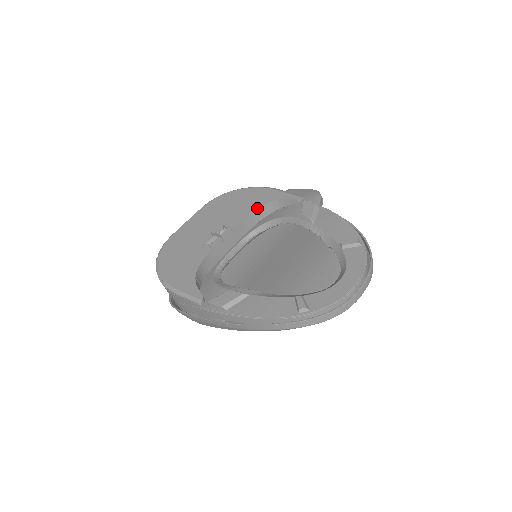
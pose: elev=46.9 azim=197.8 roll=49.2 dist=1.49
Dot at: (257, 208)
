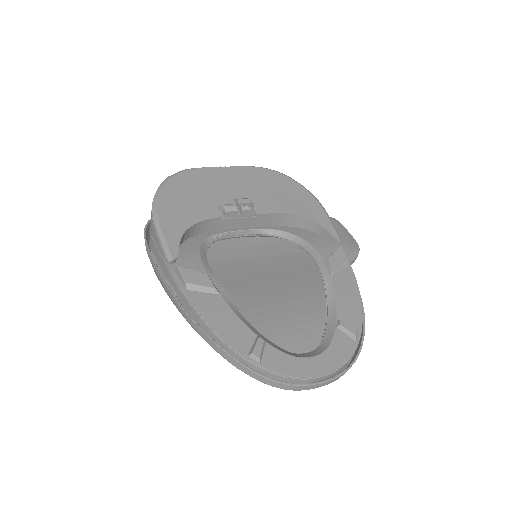
Dot at: (295, 214)
